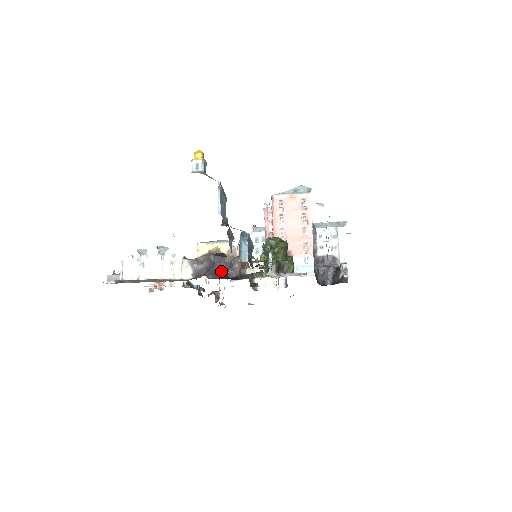
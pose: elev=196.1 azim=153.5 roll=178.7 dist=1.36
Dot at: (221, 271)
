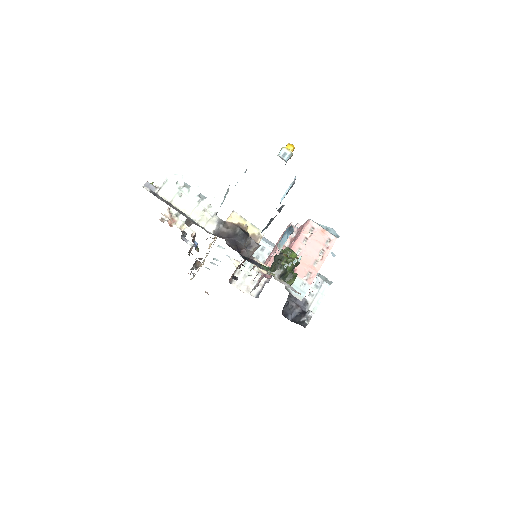
Dot at: (238, 245)
